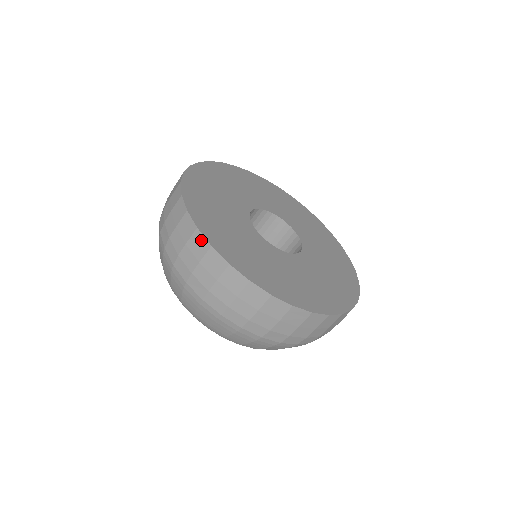
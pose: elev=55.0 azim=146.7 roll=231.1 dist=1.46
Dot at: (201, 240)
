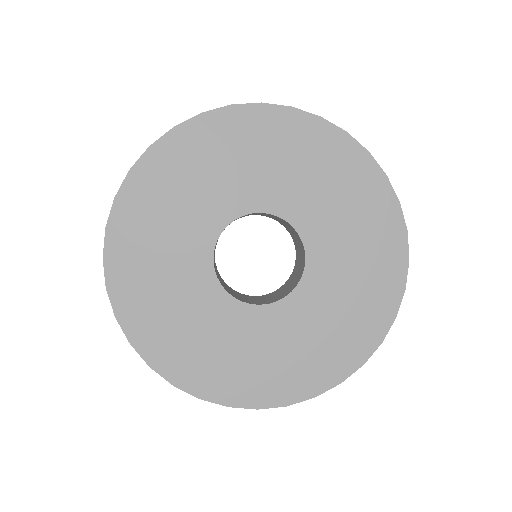
Dot at: (105, 272)
